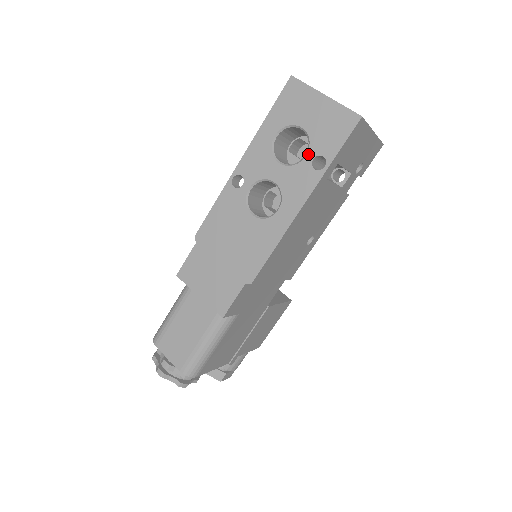
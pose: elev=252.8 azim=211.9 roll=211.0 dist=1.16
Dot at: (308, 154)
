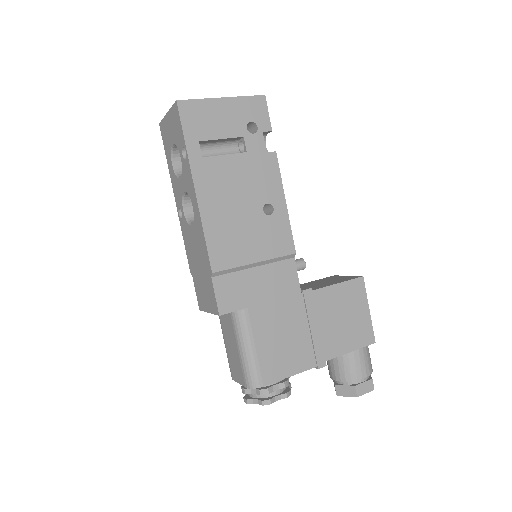
Dot at: (180, 155)
